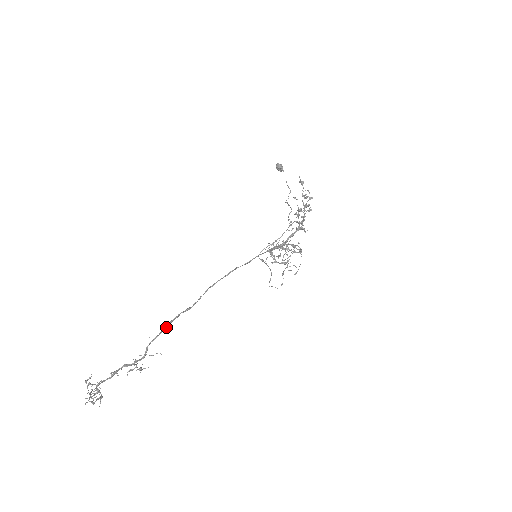
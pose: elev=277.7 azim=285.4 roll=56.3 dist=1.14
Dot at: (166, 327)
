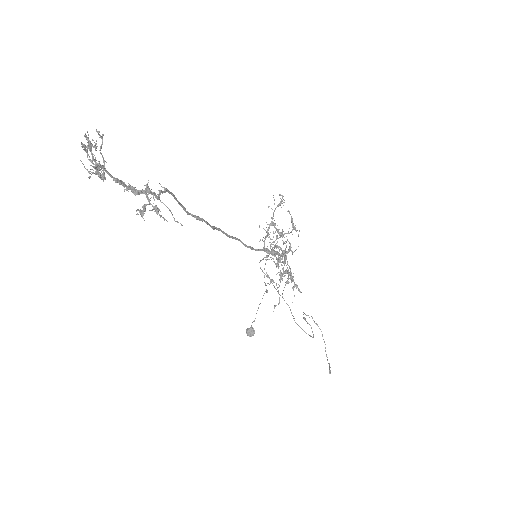
Dot at: (178, 202)
